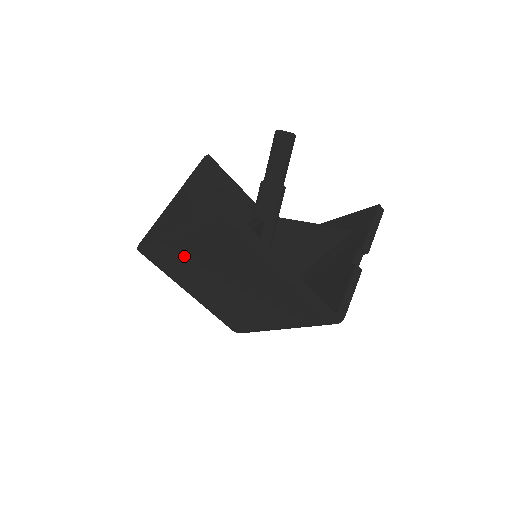
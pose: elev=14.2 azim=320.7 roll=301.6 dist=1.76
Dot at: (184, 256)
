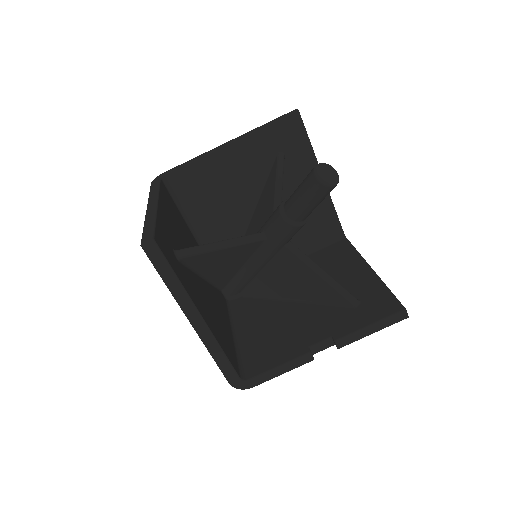
Dot at: occluded
